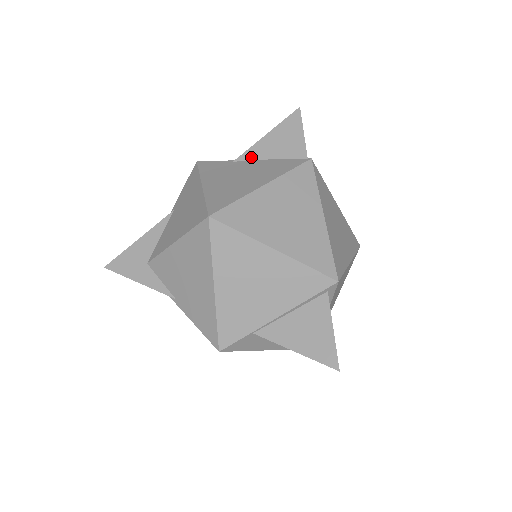
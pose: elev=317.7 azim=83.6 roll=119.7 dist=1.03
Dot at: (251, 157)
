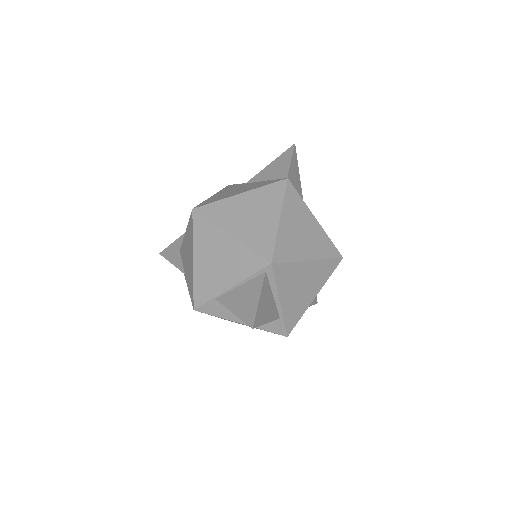
Dot at: (256, 180)
